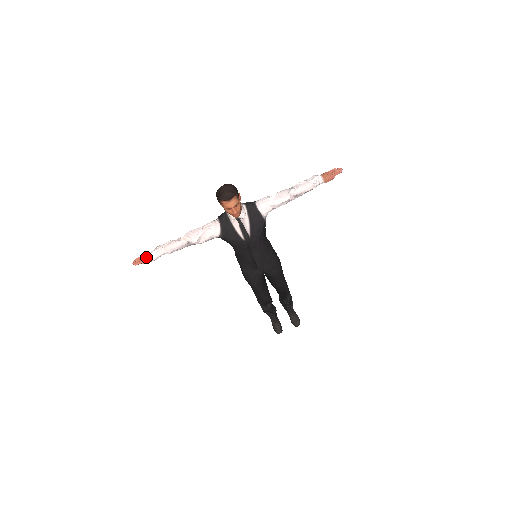
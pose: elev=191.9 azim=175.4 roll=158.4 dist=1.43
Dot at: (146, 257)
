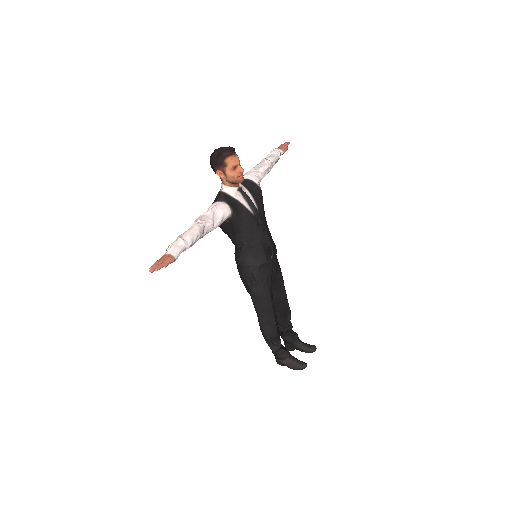
Dot at: (165, 257)
